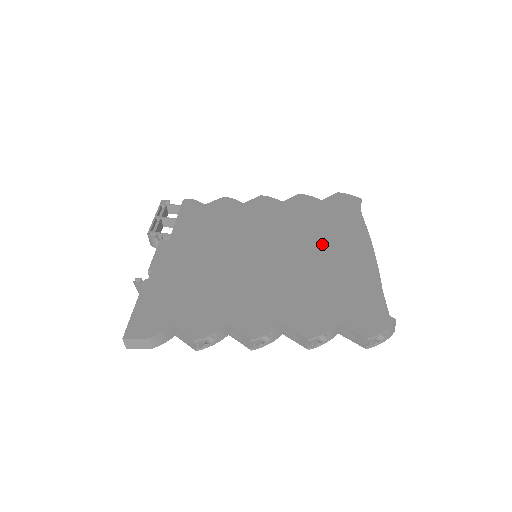
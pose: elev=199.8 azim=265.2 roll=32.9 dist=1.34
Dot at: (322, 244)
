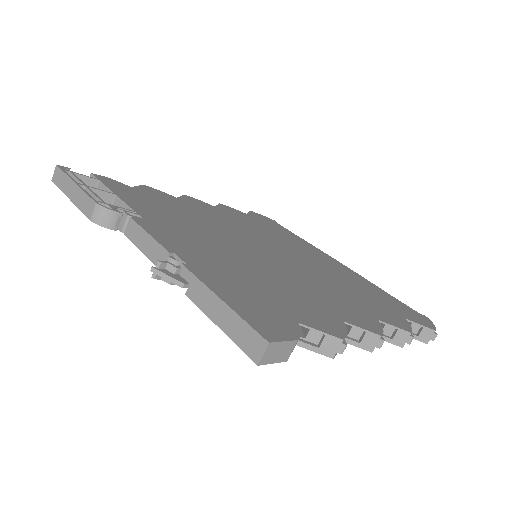
Dot at: (302, 252)
